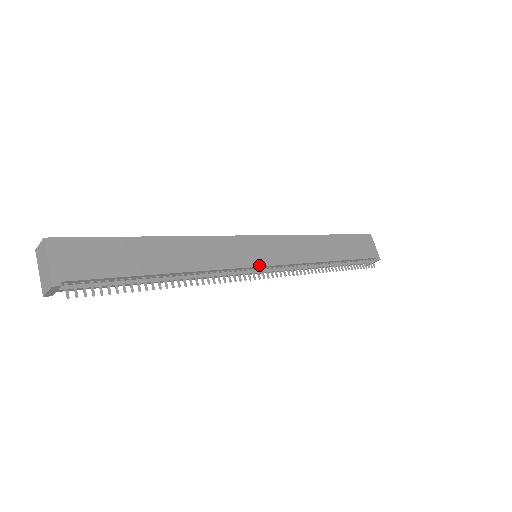
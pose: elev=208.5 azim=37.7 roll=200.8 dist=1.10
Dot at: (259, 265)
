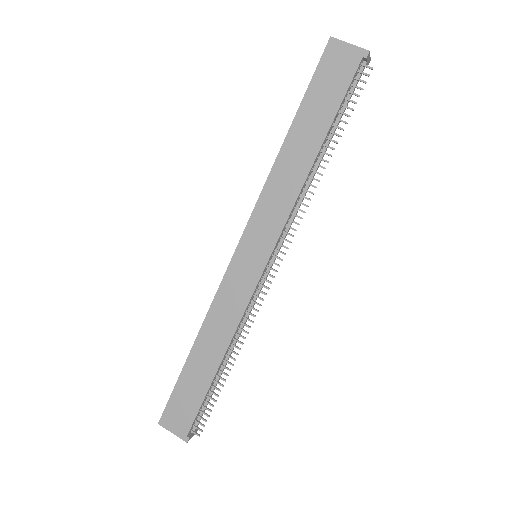
Dot at: (261, 272)
